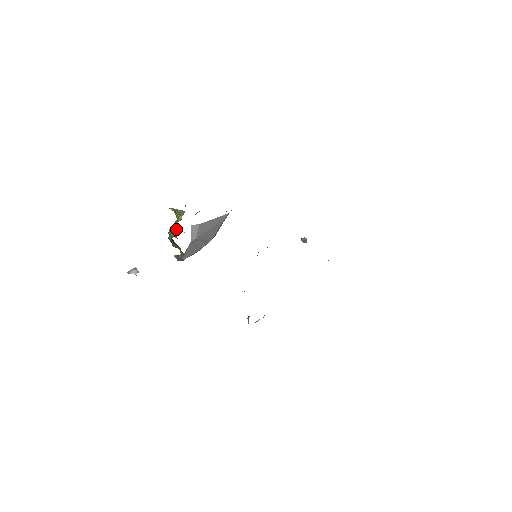
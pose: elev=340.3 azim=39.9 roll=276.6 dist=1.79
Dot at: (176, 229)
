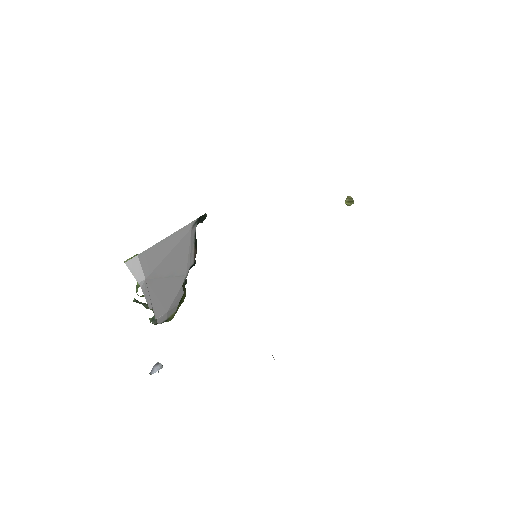
Dot at: occluded
